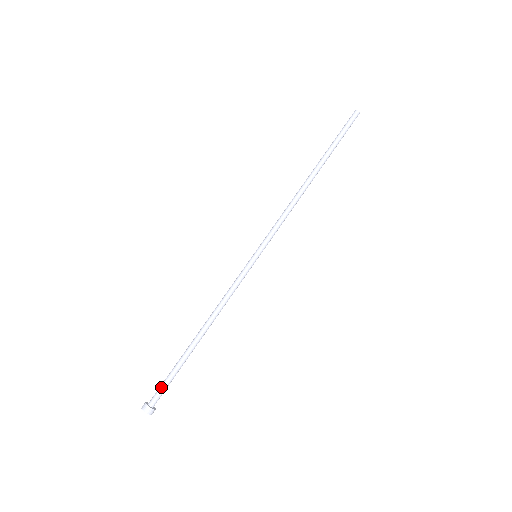
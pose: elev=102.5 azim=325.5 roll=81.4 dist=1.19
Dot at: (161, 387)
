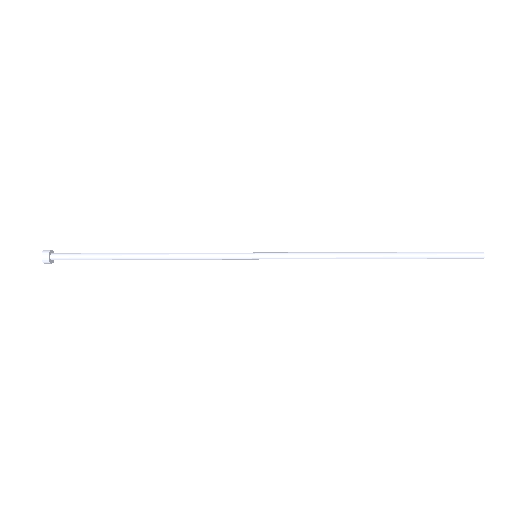
Dot at: (74, 253)
